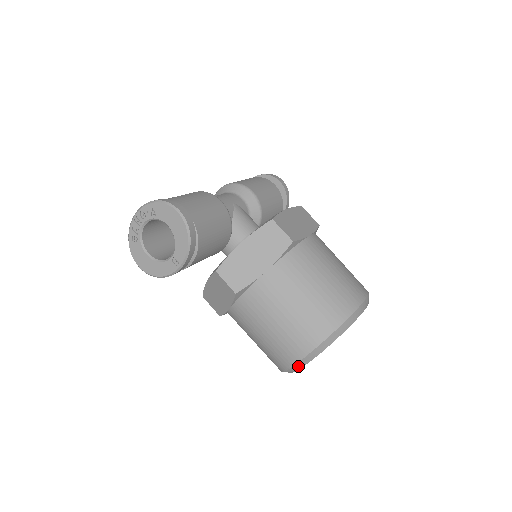
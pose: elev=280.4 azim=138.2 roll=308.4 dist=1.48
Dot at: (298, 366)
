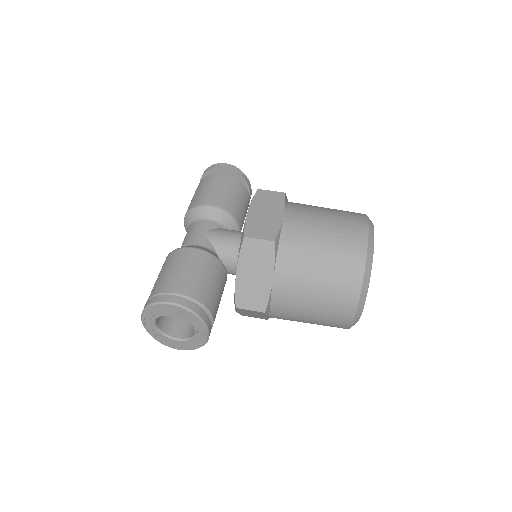
Dot at: (355, 322)
